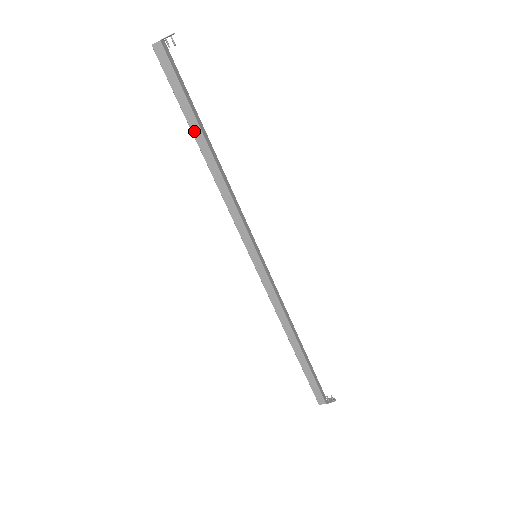
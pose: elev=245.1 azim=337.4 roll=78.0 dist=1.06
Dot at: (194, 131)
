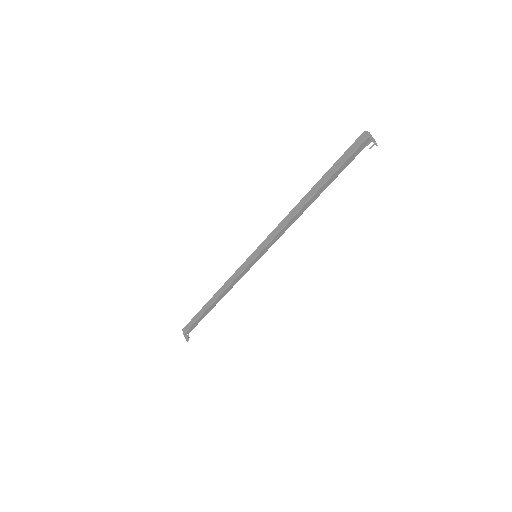
Dot at: (318, 183)
